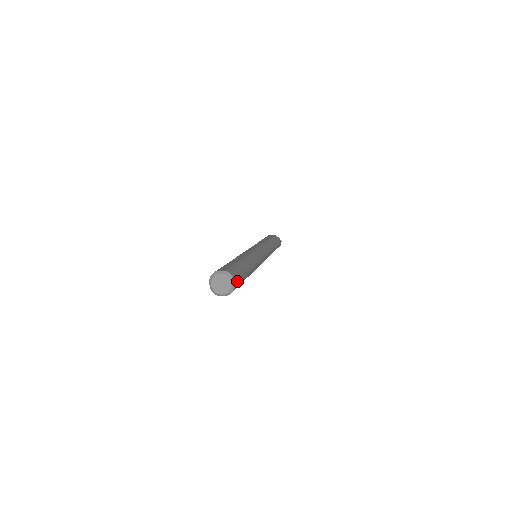
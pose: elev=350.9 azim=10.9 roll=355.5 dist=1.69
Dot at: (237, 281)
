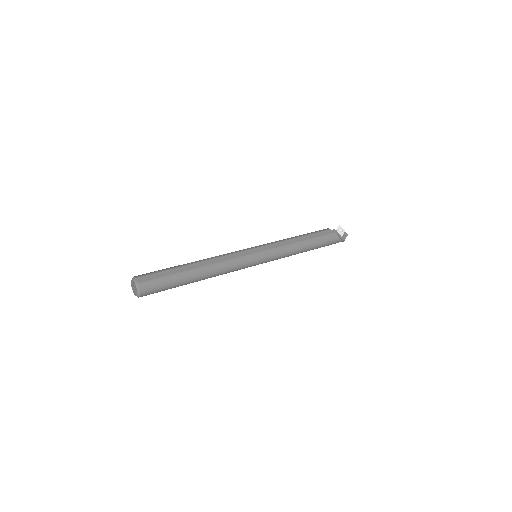
Dot at: (148, 293)
